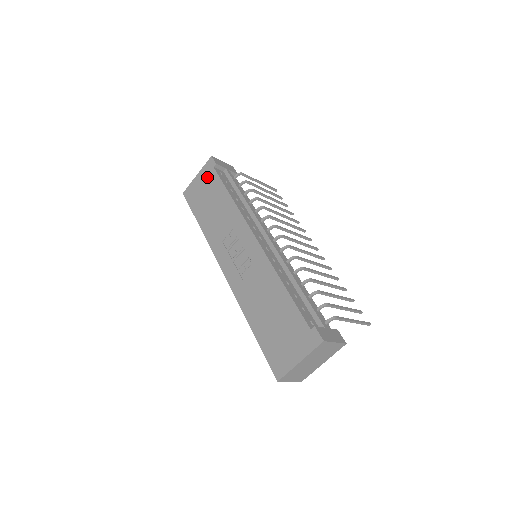
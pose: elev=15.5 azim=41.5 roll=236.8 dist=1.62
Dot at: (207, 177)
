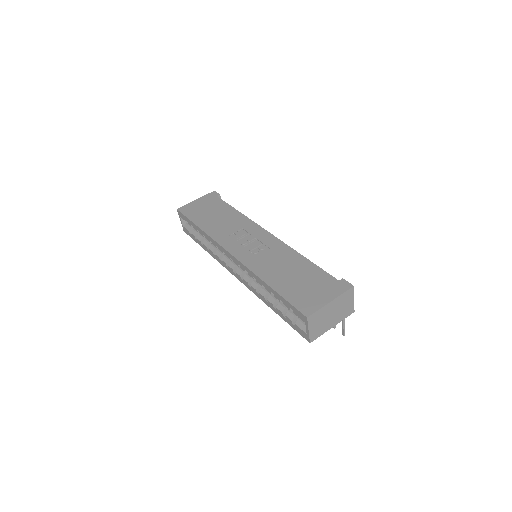
Dot at: (209, 201)
